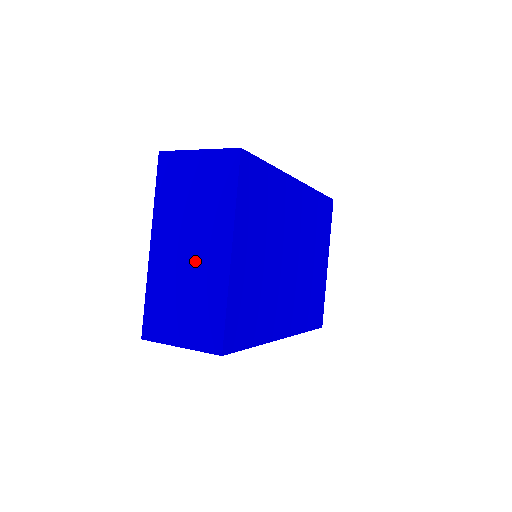
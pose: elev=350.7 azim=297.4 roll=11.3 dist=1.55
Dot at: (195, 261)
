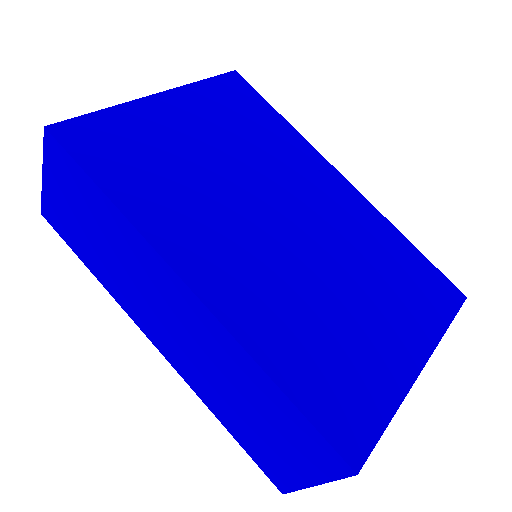
Dot at: occluded
